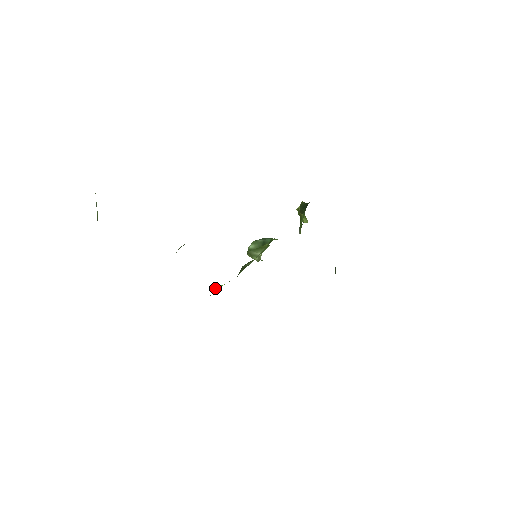
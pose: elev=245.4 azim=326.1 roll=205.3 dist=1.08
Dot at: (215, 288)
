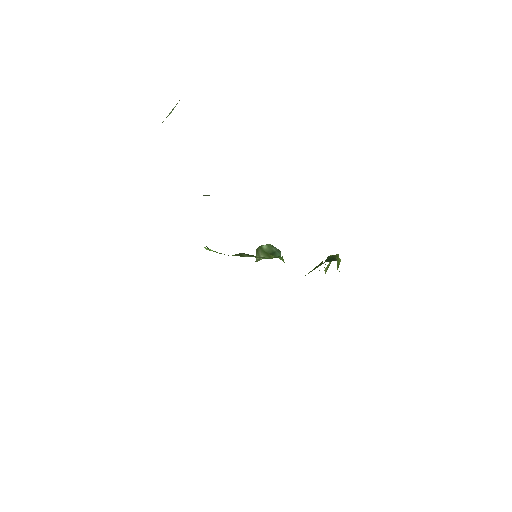
Dot at: (205, 247)
